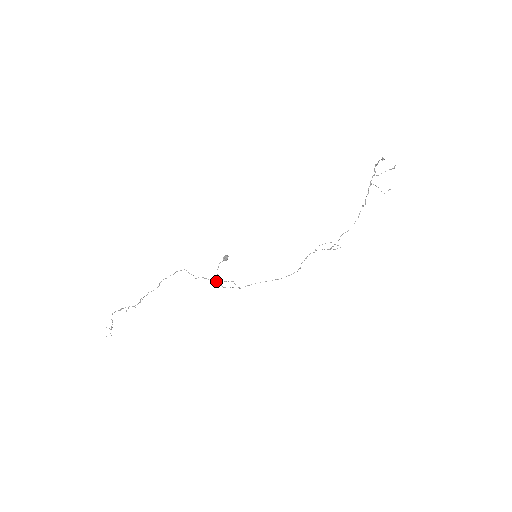
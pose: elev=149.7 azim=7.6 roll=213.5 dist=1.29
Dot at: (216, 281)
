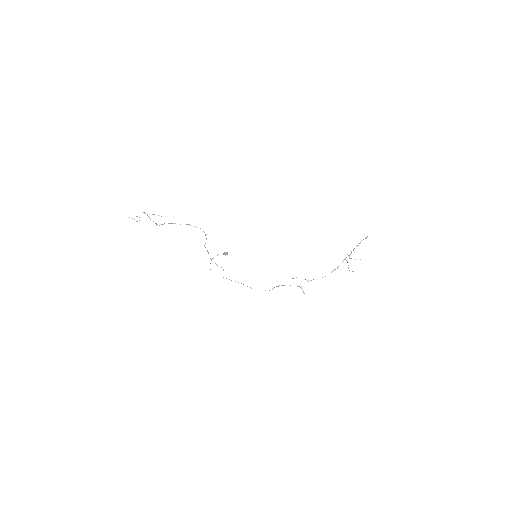
Dot at: occluded
